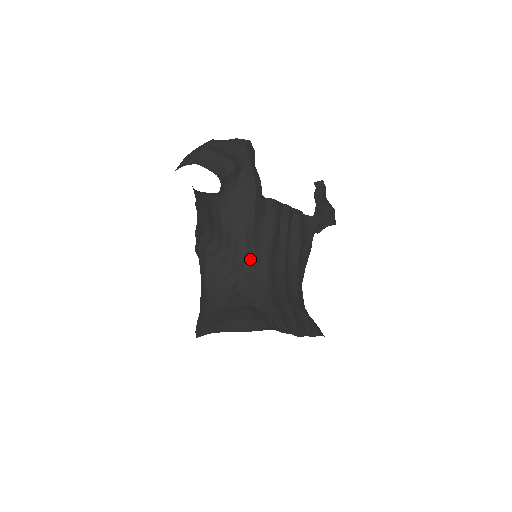
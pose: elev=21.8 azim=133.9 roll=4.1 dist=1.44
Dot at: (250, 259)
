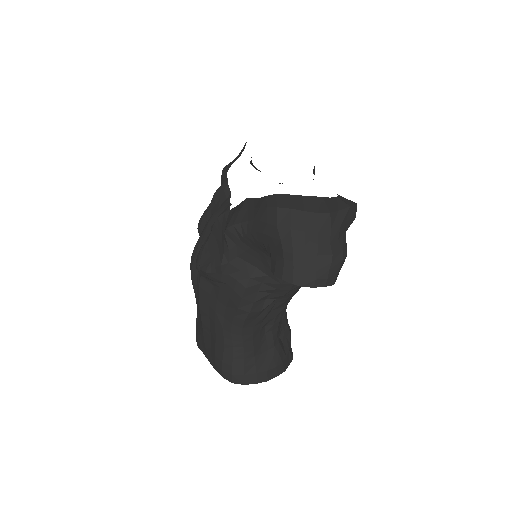
Dot at: occluded
